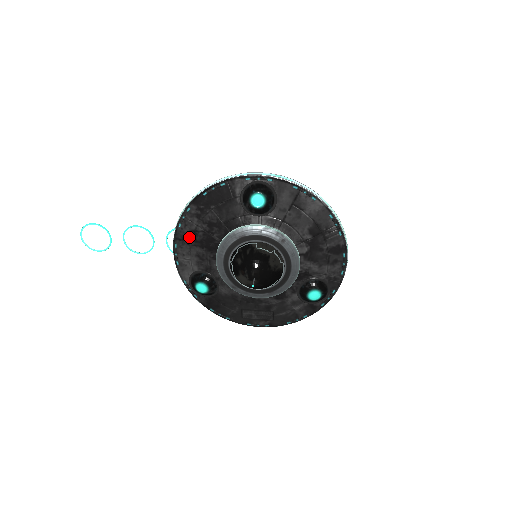
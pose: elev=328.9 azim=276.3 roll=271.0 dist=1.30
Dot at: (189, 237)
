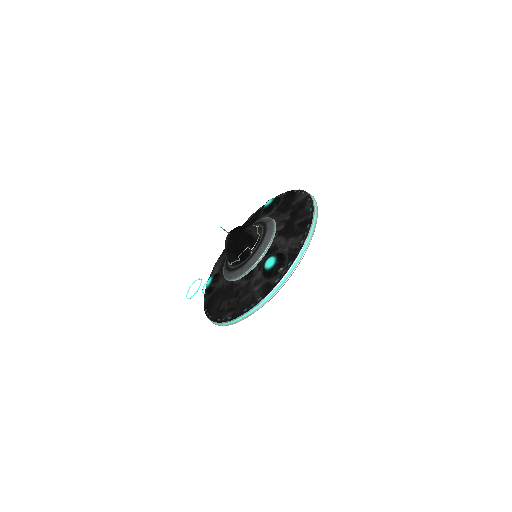
Dot at: occluded
